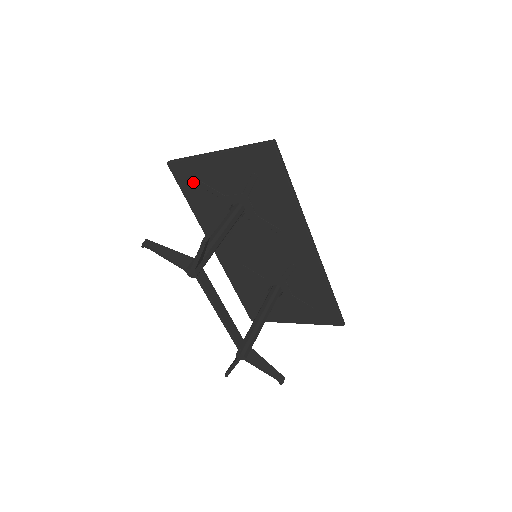
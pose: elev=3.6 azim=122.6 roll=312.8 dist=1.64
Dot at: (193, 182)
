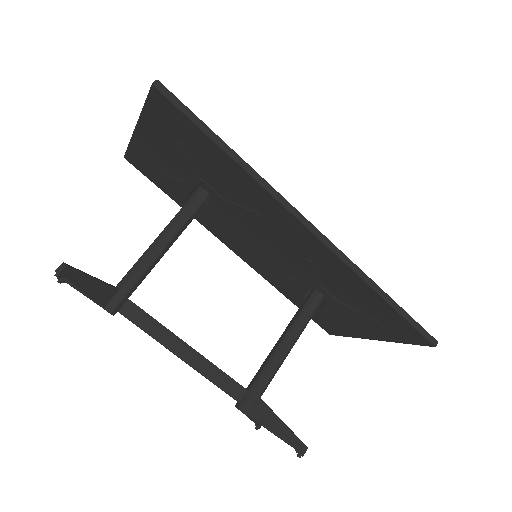
Dot at: (154, 173)
